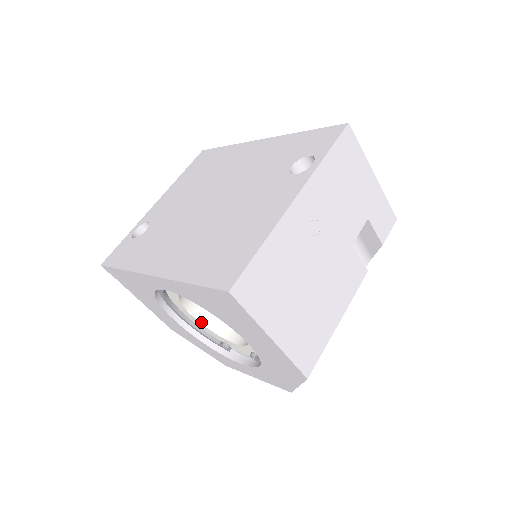
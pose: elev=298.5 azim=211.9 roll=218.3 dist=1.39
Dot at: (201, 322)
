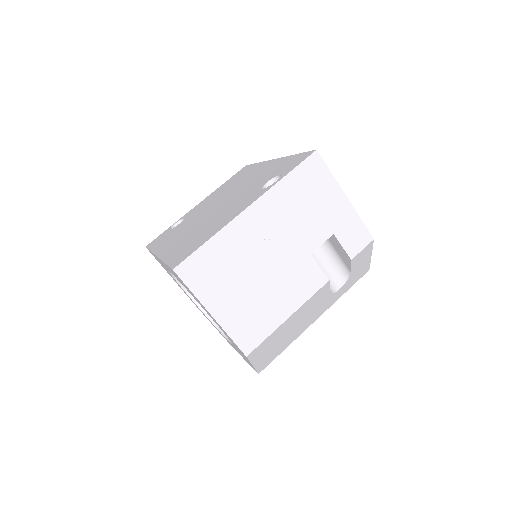
Dot at: occluded
